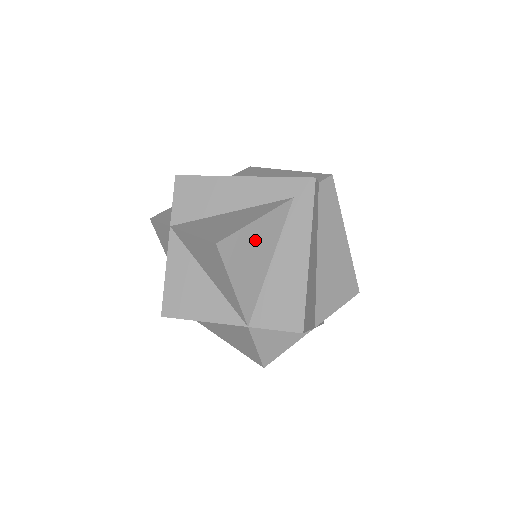
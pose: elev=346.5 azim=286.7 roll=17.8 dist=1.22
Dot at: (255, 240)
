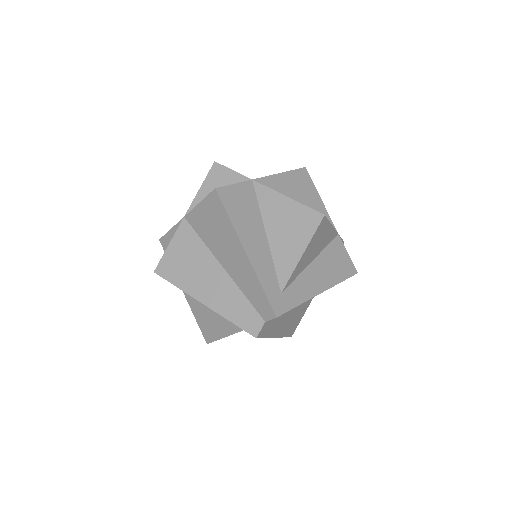
Dot at: occluded
